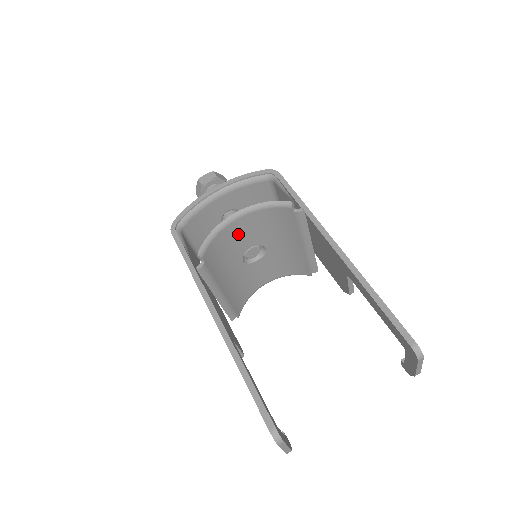
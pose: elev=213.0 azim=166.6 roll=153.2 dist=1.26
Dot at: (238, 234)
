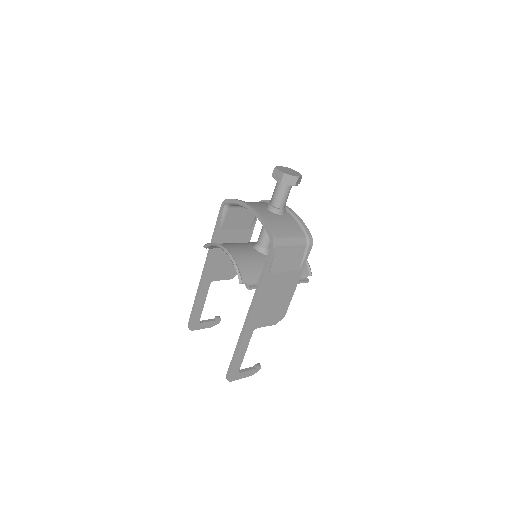
Dot at: occluded
